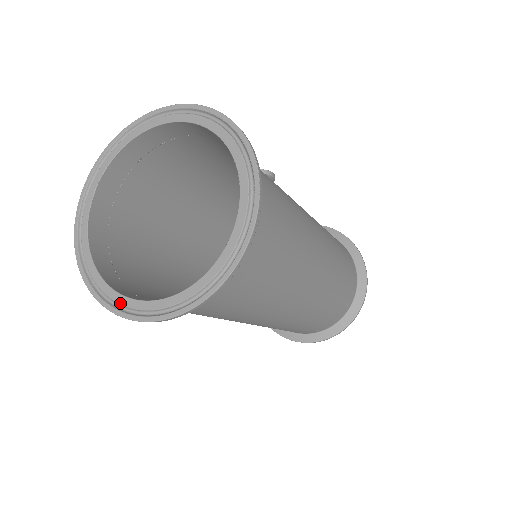
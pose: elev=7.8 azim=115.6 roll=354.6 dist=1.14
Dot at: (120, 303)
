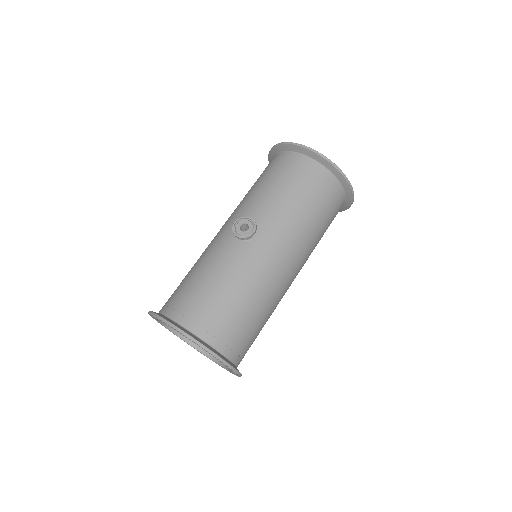
Dot at: occluded
